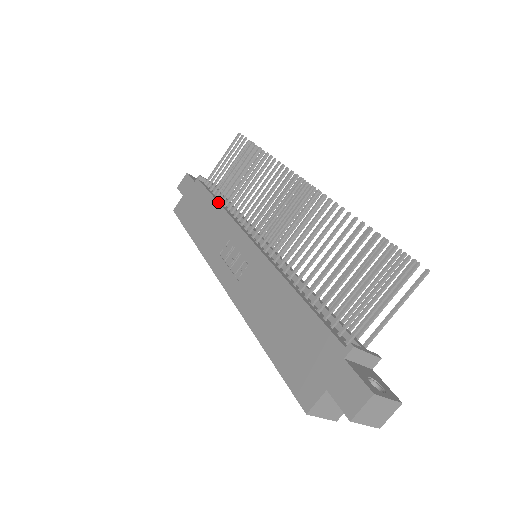
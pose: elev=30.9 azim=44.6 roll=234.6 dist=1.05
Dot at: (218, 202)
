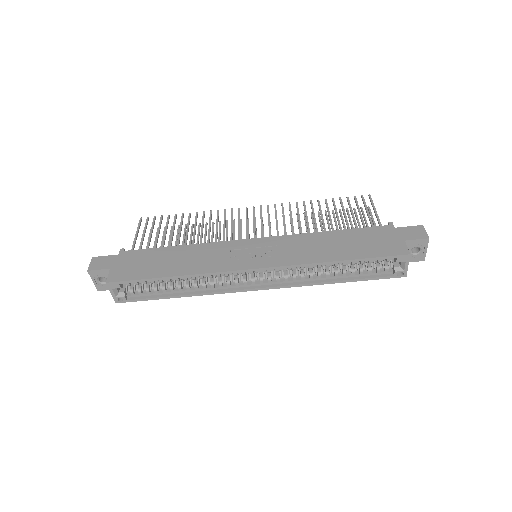
Dot at: (181, 245)
